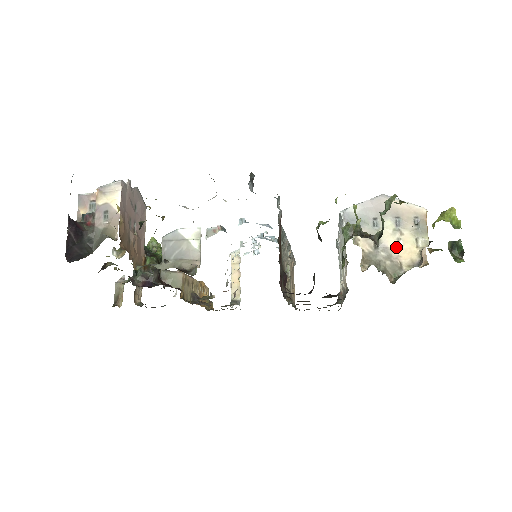
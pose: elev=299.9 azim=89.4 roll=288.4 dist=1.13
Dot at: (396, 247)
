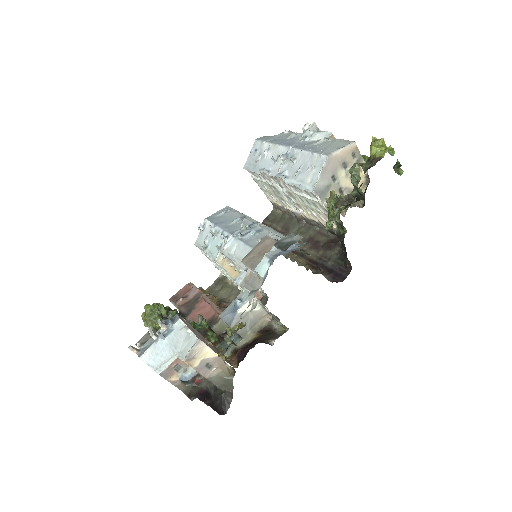
Dot at: occluded
